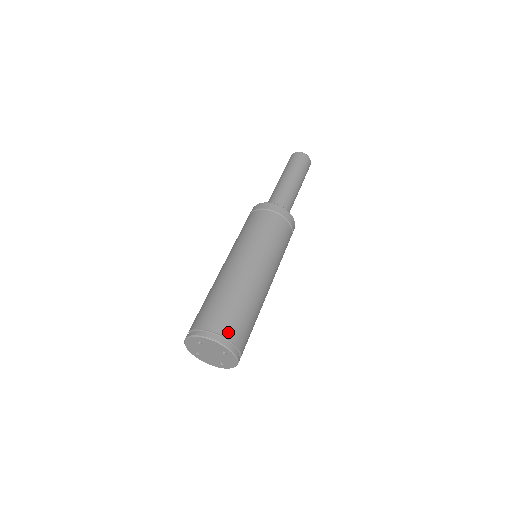
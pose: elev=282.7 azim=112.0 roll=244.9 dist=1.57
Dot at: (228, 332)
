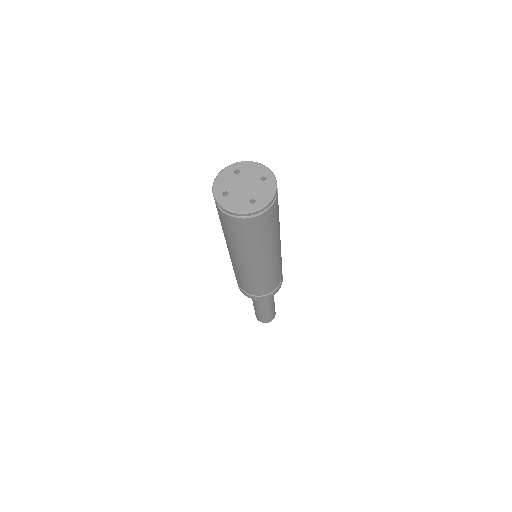
Dot at: occluded
